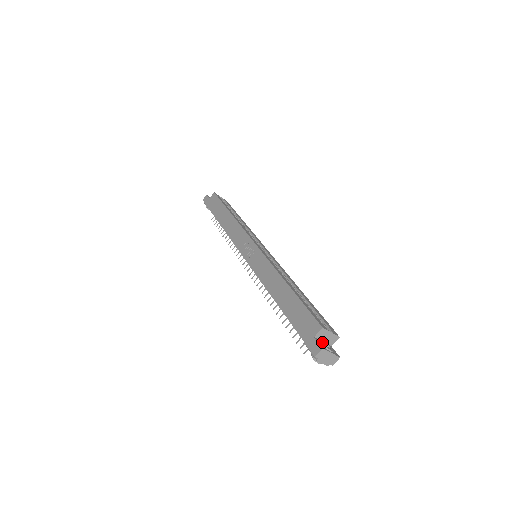
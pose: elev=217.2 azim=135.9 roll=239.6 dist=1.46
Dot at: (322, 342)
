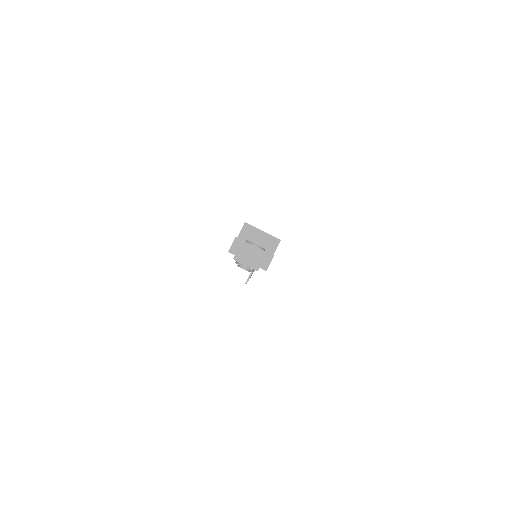
Dot at: (246, 241)
